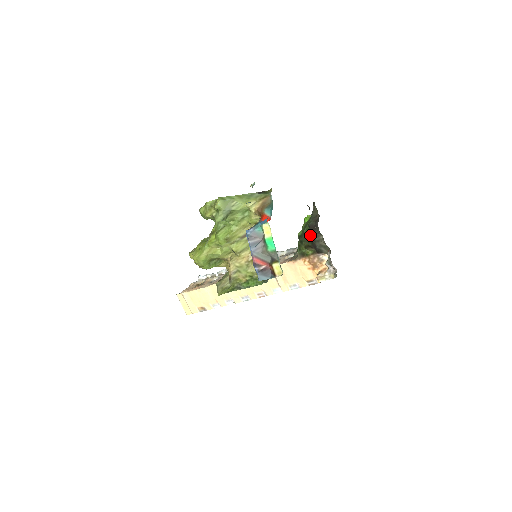
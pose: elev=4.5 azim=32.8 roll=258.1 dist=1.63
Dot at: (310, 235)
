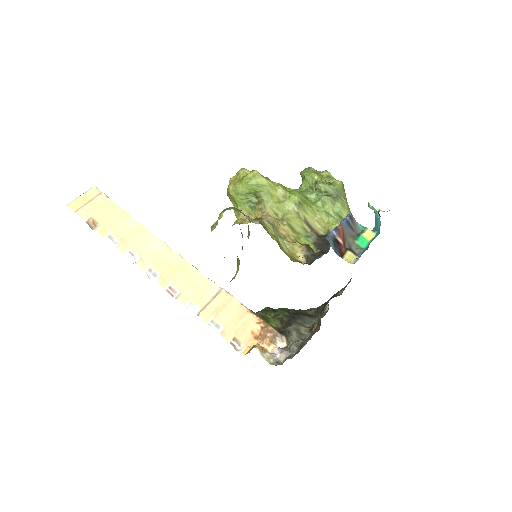
Dot at: (295, 314)
